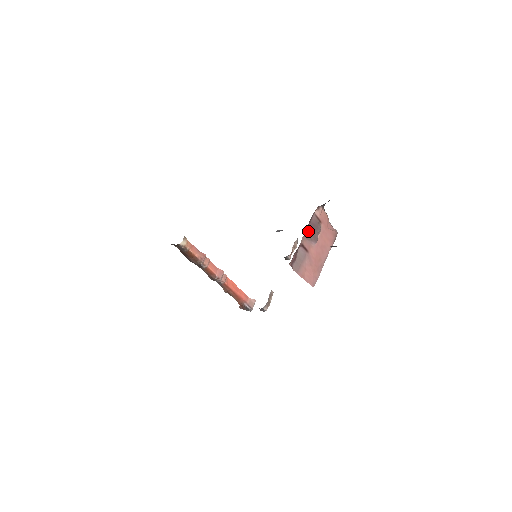
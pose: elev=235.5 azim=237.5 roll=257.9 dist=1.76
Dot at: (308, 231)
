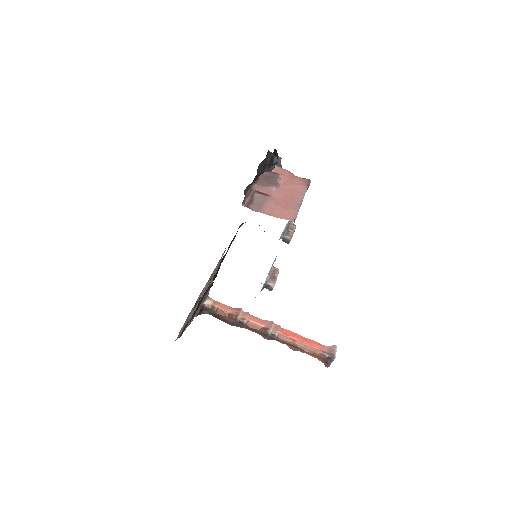
Dot at: (261, 181)
